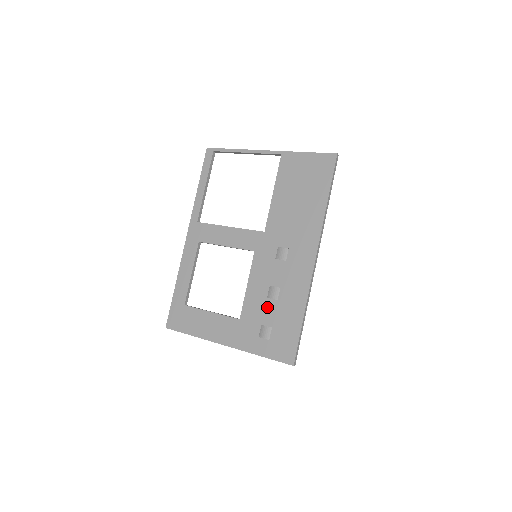
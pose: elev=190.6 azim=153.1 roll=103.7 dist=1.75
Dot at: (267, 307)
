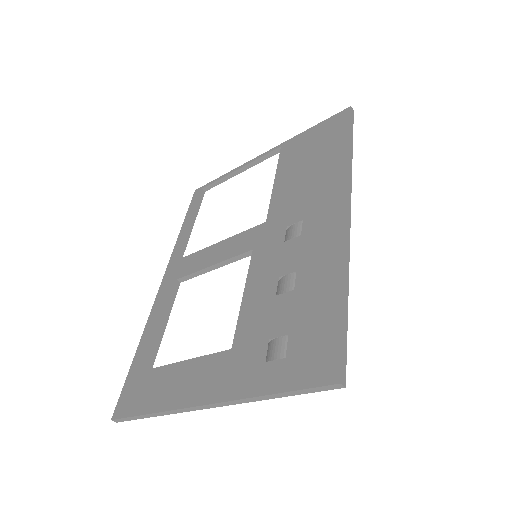
Dot at: (277, 308)
